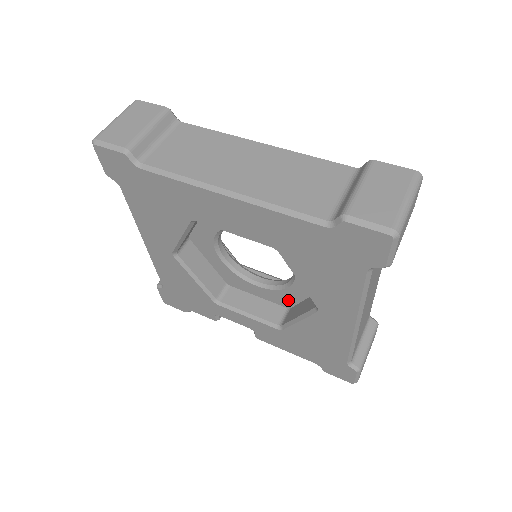
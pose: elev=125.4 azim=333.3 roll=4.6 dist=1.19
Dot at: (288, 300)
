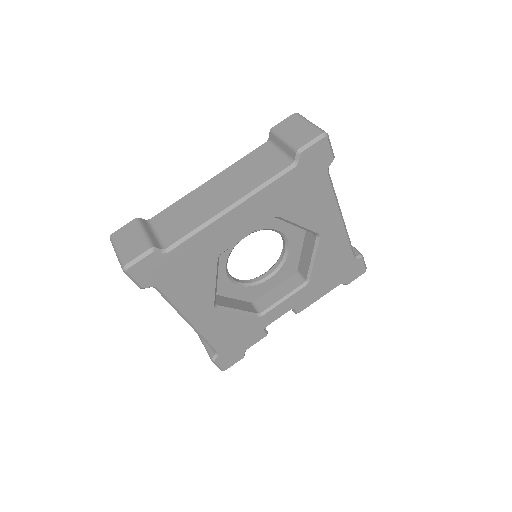
Dot at: (293, 265)
